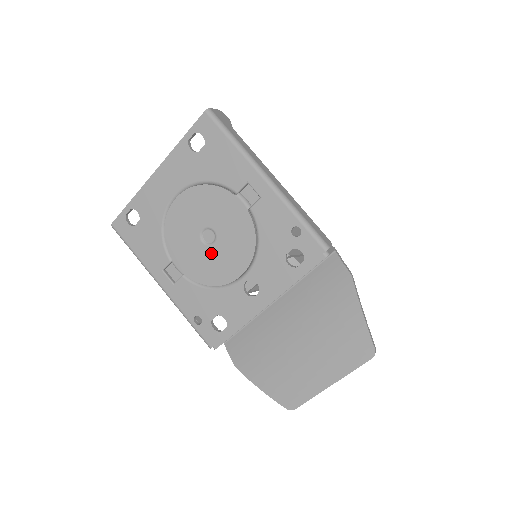
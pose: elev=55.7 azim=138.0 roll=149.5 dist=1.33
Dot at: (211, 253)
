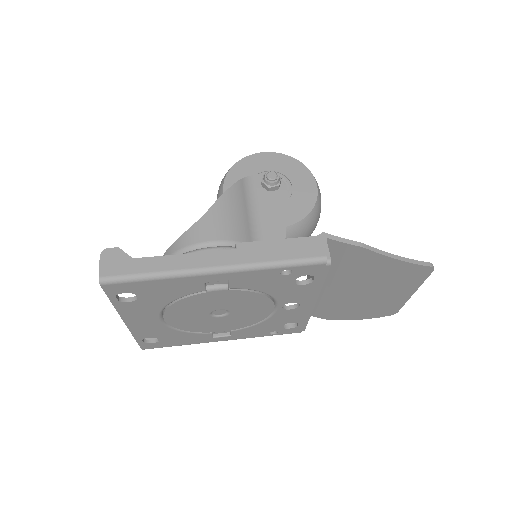
Dot at: (235, 316)
